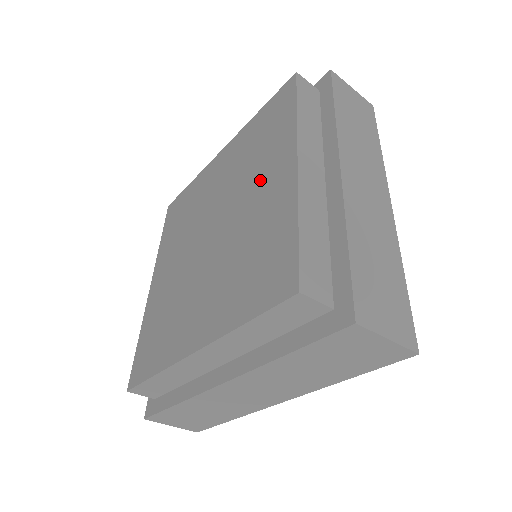
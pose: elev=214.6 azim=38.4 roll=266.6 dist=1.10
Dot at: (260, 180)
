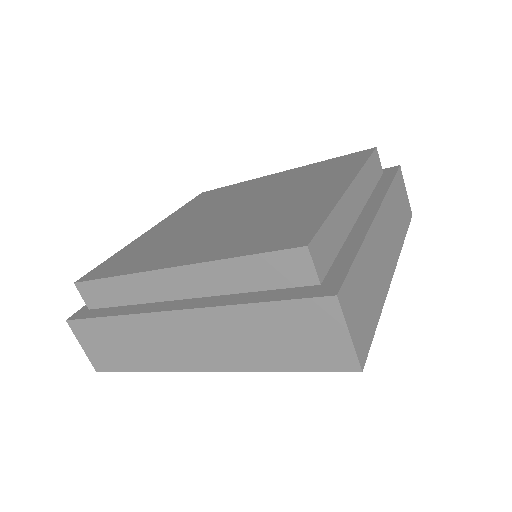
Dot at: (307, 190)
